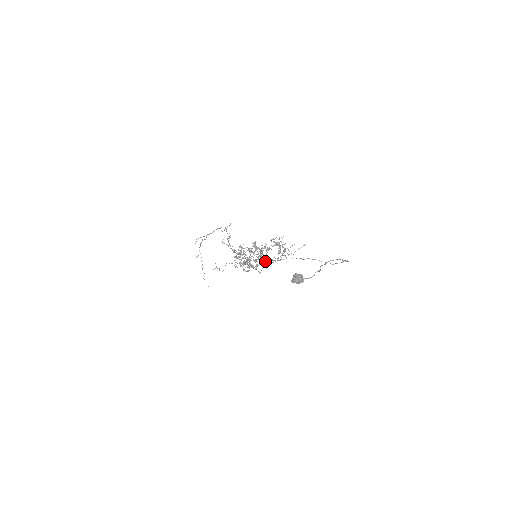
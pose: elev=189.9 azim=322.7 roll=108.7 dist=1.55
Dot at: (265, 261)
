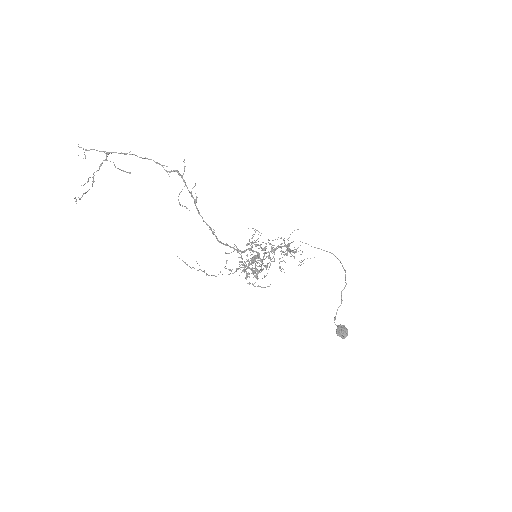
Dot at: occluded
